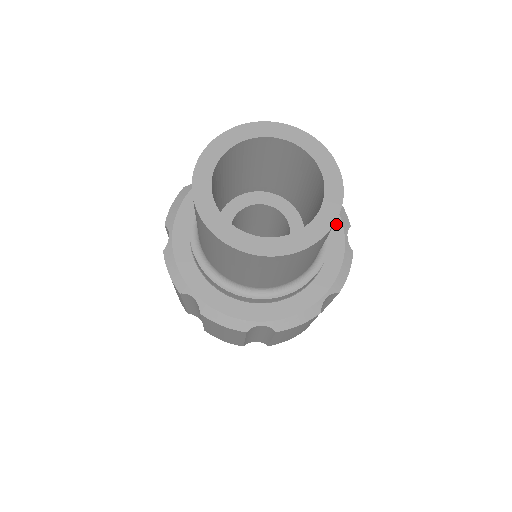
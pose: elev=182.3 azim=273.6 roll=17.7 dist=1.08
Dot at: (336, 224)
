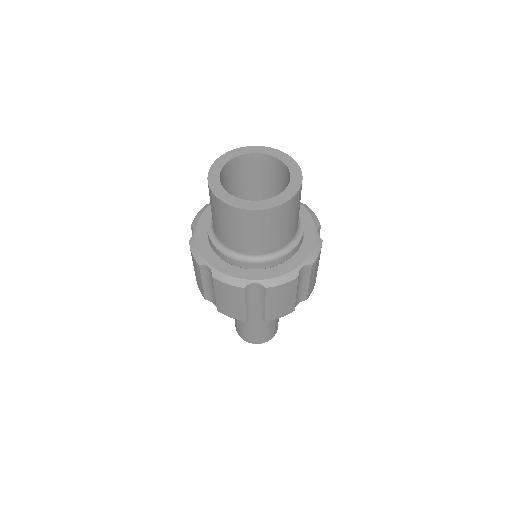
Dot at: (310, 224)
